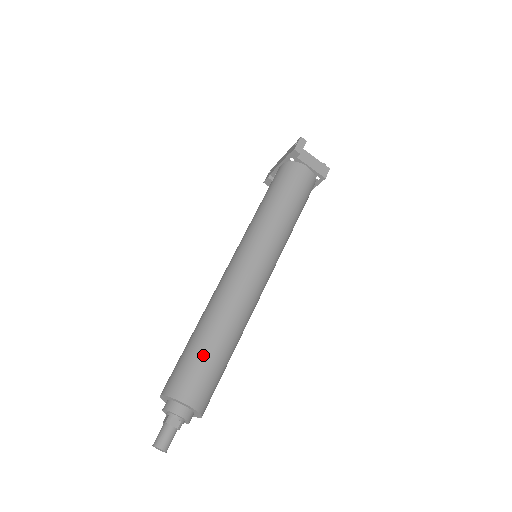
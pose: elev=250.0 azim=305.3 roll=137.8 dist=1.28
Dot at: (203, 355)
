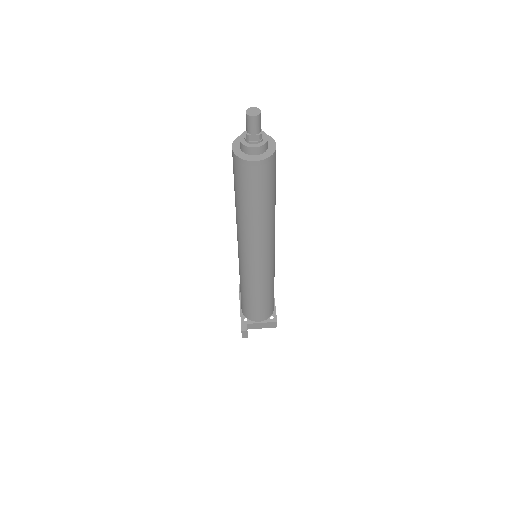
Dot at: occluded
